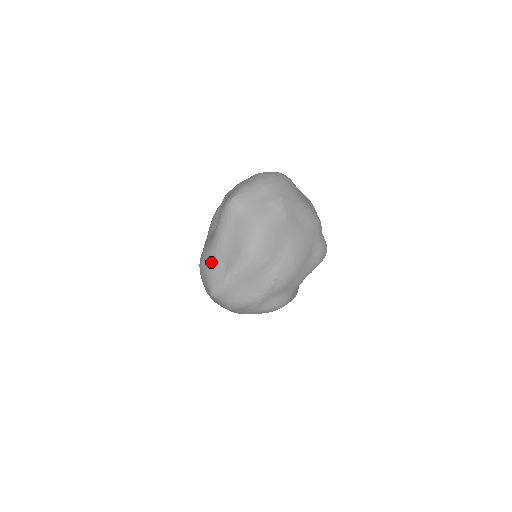
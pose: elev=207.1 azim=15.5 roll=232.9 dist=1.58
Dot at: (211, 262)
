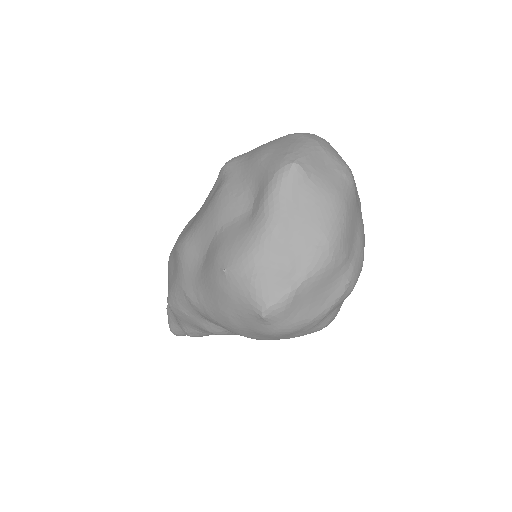
Dot at: (260, 264)
